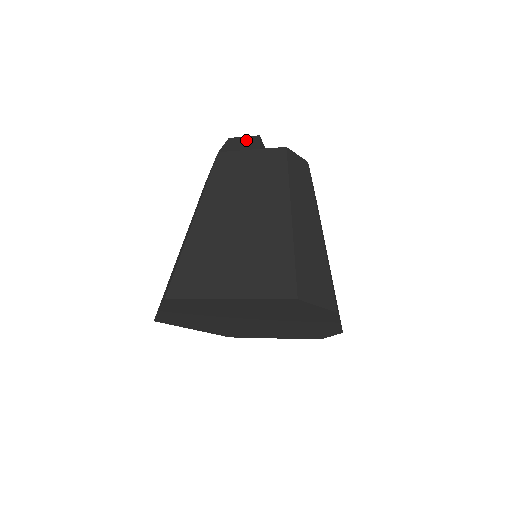
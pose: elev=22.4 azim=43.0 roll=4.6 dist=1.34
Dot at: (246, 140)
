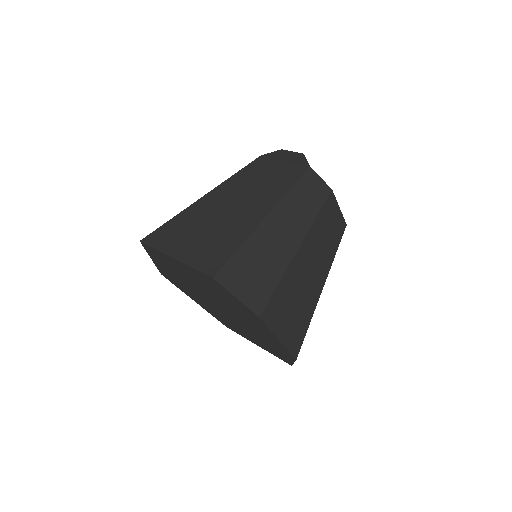
Dot at: (290, 154)
